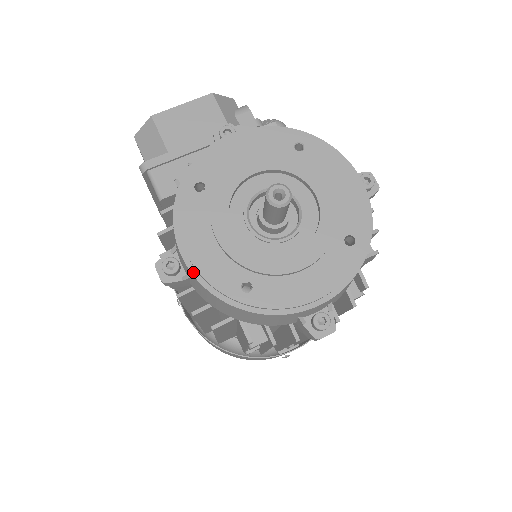
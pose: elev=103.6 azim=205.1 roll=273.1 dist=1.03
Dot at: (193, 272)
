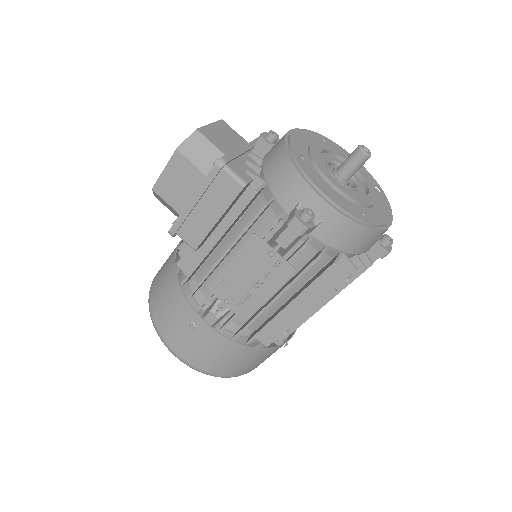
Dot at: (336, 208)
